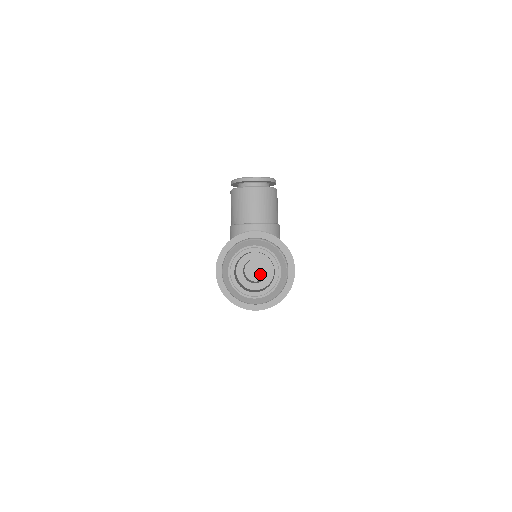
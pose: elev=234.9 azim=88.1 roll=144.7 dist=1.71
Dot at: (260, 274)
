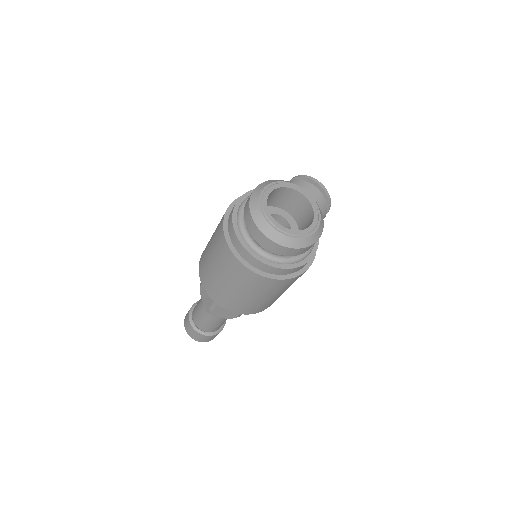
Dot at: occluded
